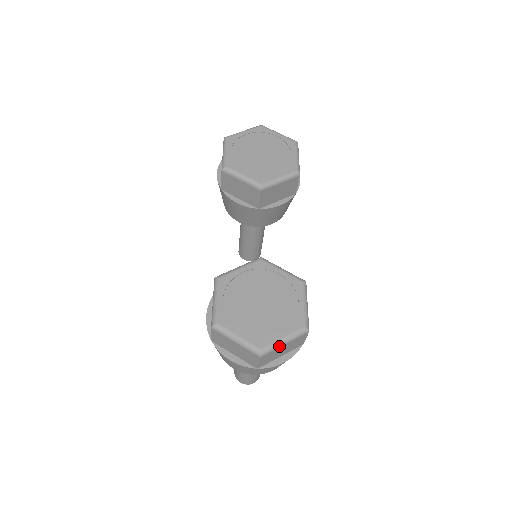
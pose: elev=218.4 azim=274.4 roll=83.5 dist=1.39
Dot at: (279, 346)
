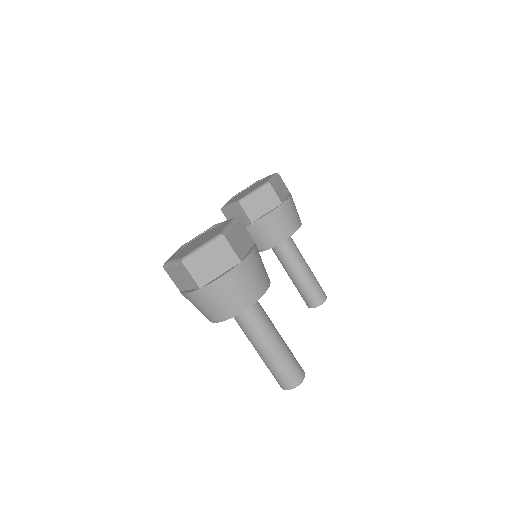
Dot at: (198, 252)
